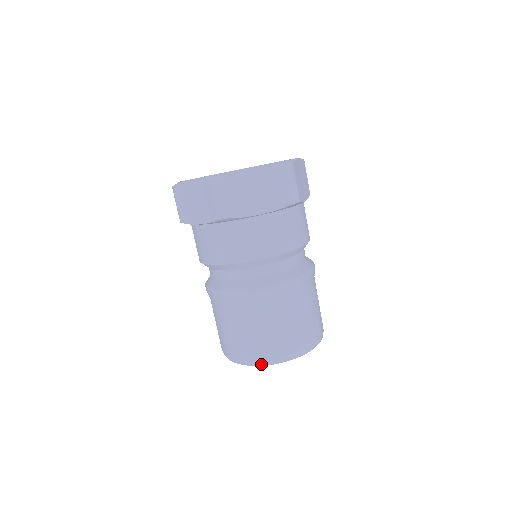
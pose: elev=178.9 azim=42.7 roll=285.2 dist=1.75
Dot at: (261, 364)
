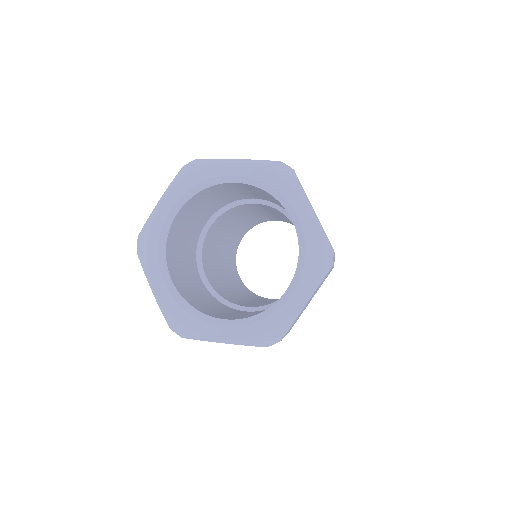
Dot at: occluded
